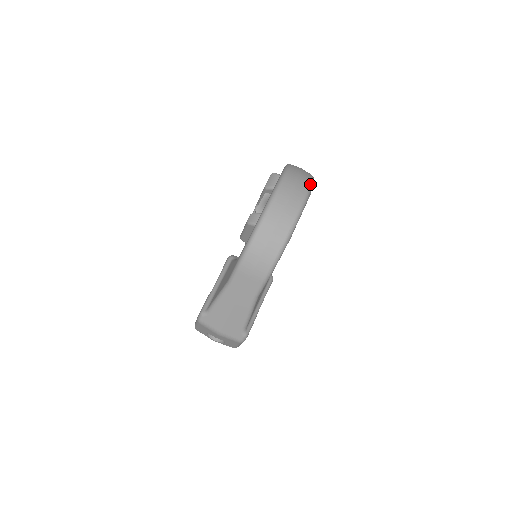
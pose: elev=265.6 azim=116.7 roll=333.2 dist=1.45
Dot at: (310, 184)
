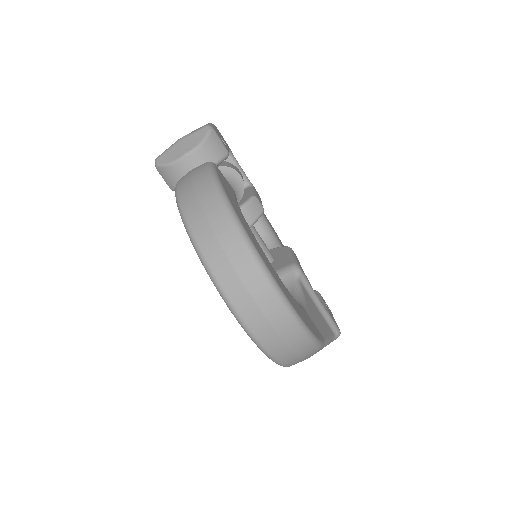
Dot at: (242, 240)
